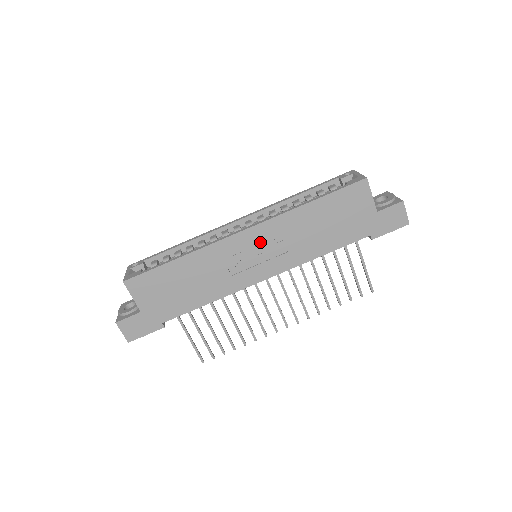
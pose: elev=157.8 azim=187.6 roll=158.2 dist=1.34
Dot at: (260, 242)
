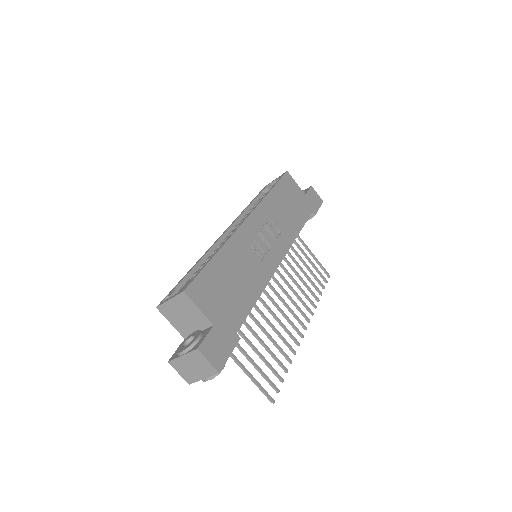
Dot at: (261, 227)
